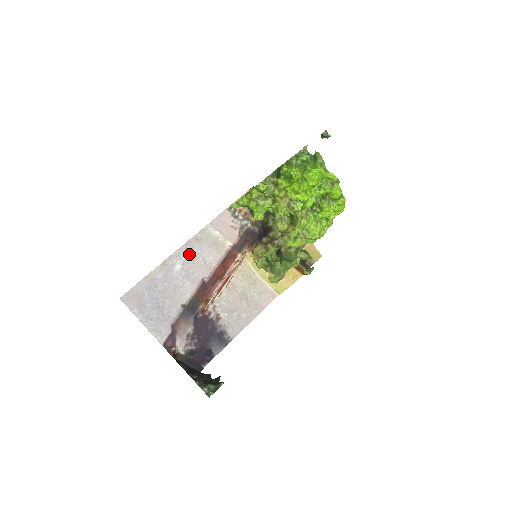
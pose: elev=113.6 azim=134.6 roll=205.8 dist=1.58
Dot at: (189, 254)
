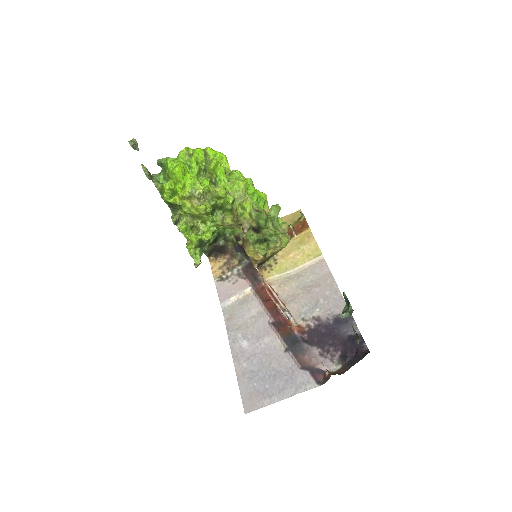
Dot at: (238, 330)
